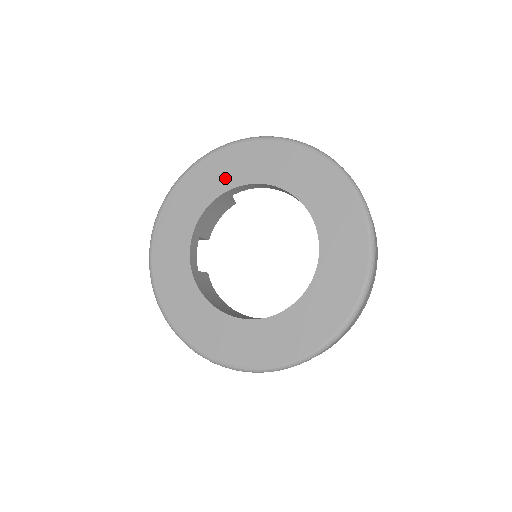
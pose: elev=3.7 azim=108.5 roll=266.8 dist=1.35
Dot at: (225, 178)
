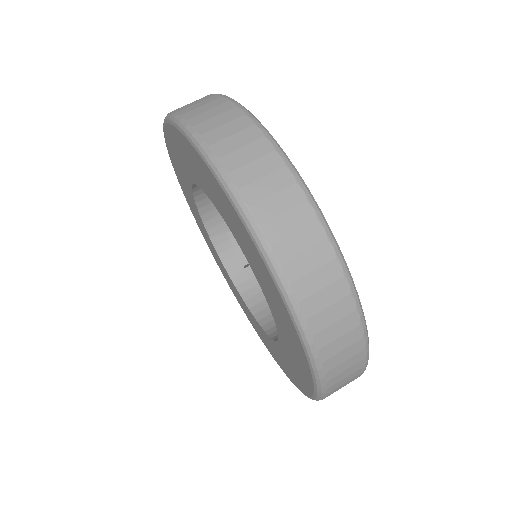
Dot at: (184, 179)
